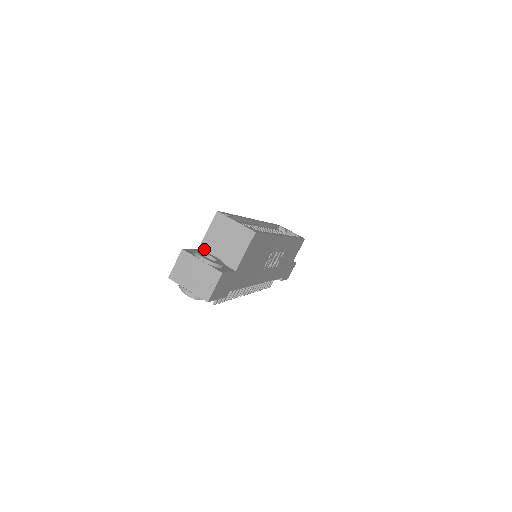
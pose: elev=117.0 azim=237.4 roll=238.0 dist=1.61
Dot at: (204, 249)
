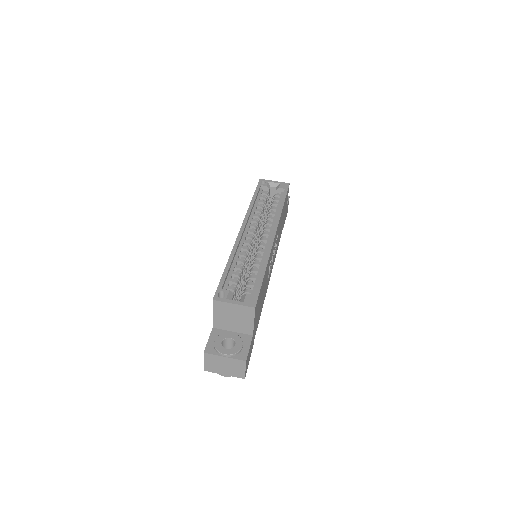
Dot at: (218, 327)
